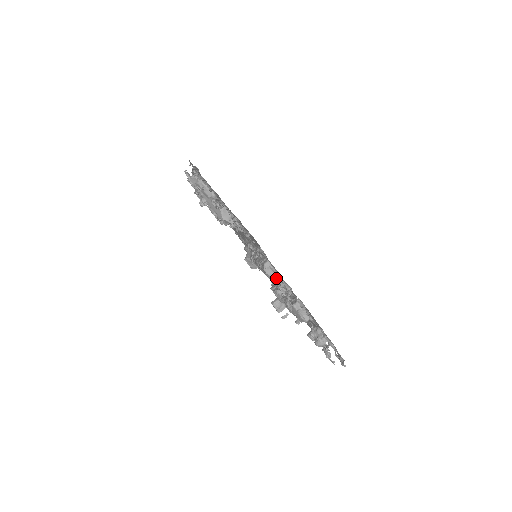
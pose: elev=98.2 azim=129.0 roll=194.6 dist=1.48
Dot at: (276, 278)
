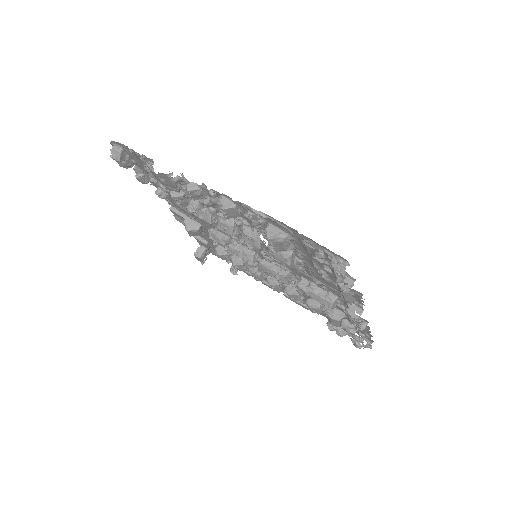
Dot at: occluded
